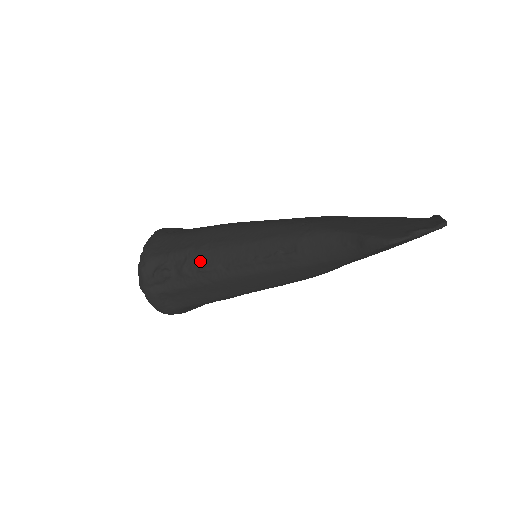
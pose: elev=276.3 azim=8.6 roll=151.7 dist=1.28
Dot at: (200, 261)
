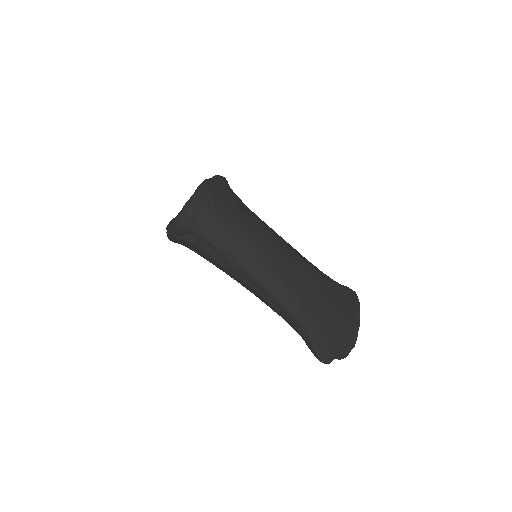
Dot at: (220, 259)
